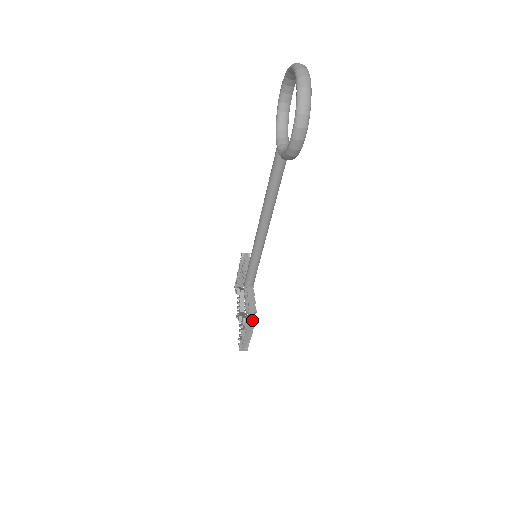
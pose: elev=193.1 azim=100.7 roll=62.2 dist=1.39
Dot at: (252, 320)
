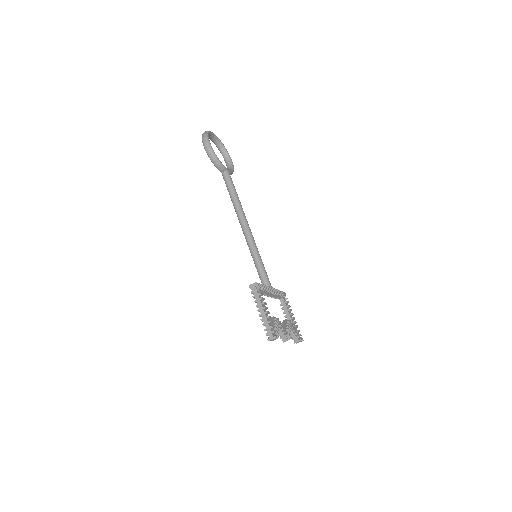
Dot at: (254, 287)
